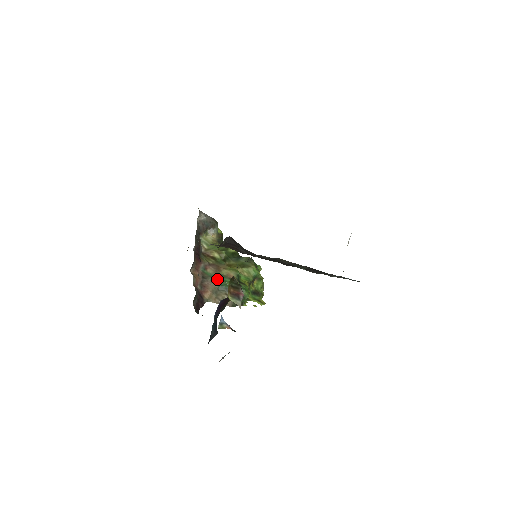
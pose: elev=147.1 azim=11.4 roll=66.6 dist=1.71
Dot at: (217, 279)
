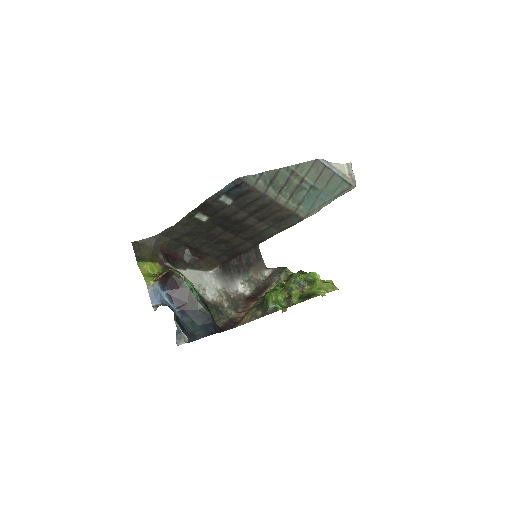
Dot at: (258, 304)
